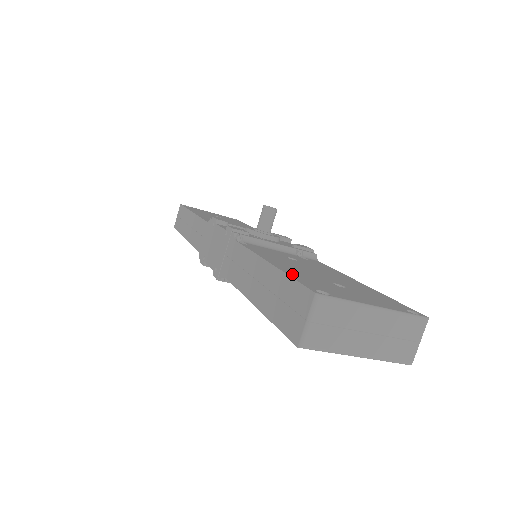
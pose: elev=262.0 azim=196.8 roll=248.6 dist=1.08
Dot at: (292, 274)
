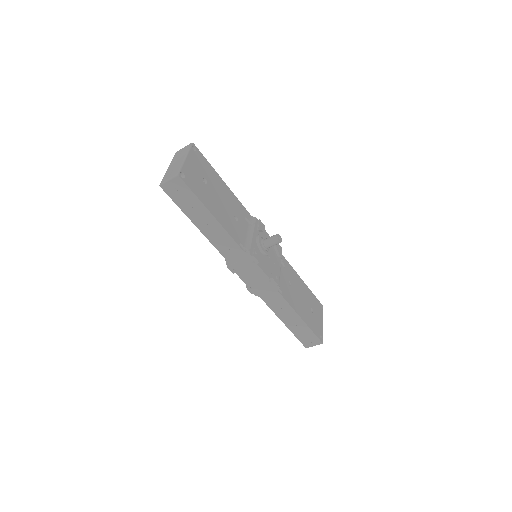
Dot at: (311, 327)
